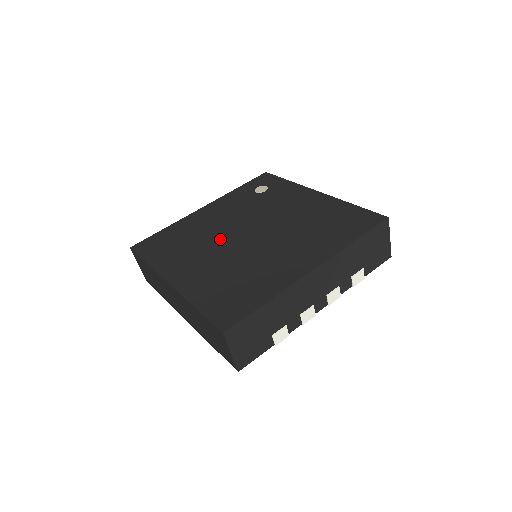
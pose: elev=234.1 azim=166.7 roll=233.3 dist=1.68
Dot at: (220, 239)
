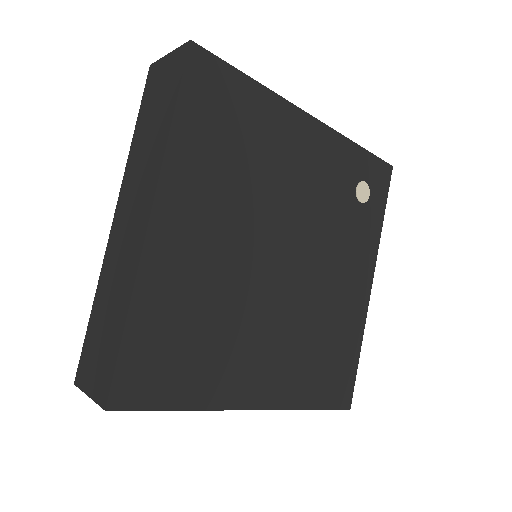
Dot at: (262, 220)
